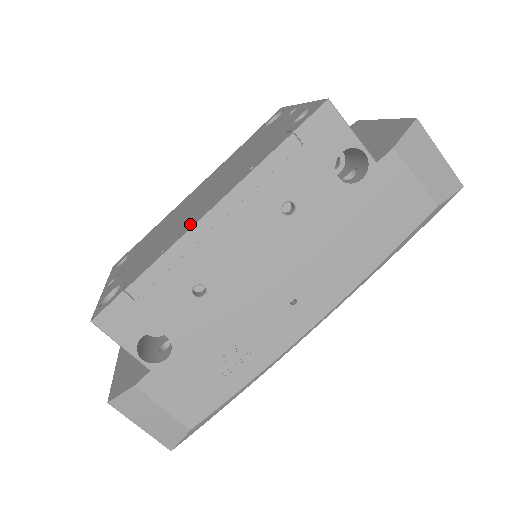
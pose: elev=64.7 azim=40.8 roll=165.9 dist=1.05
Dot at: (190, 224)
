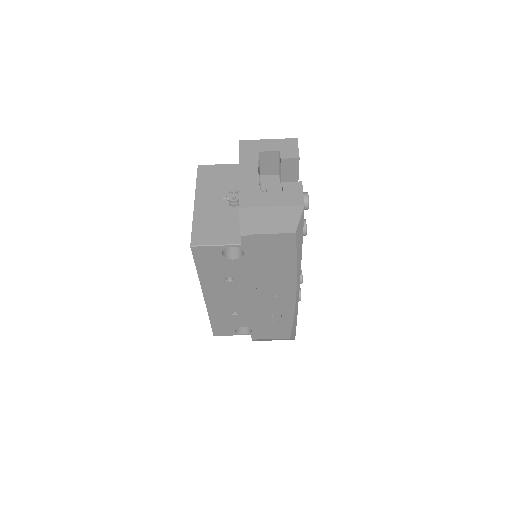
Dot at: occluded
